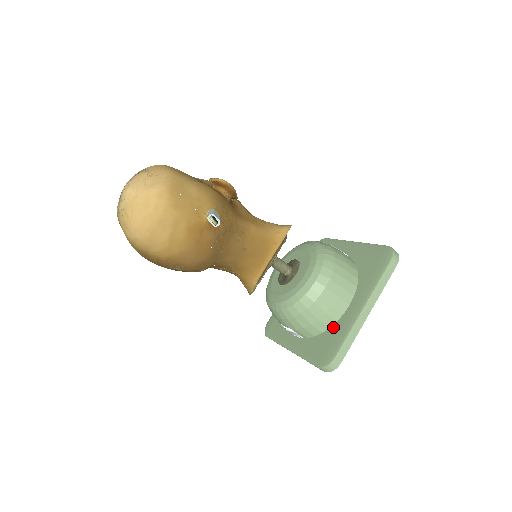
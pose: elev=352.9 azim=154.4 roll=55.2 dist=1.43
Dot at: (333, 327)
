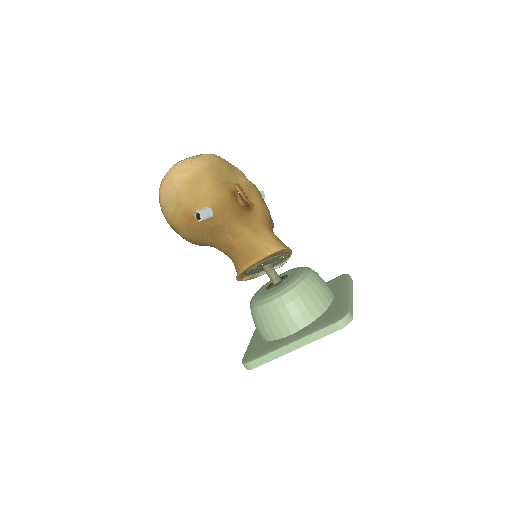
Dot at: (272, 341)
